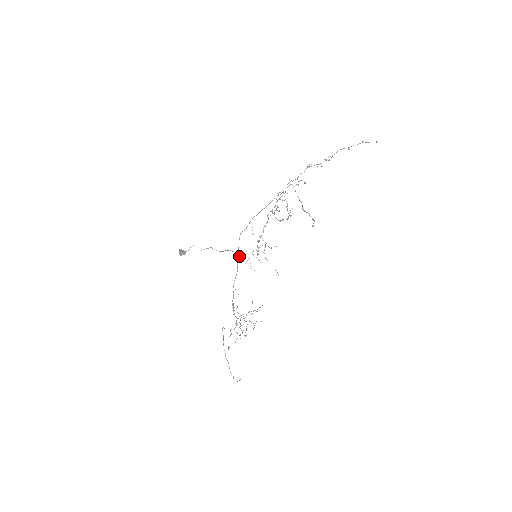
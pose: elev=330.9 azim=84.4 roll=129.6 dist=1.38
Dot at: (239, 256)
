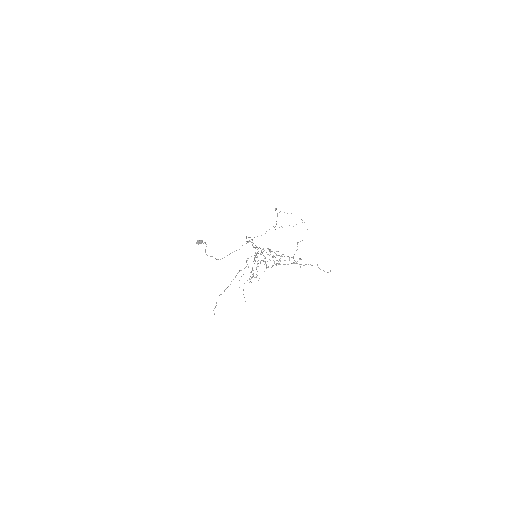
Dot at: occluded
